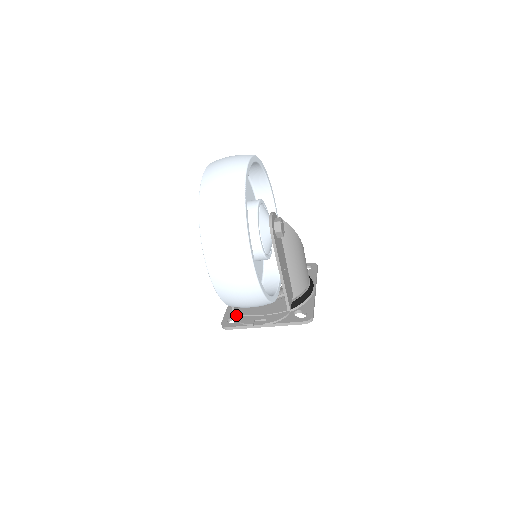
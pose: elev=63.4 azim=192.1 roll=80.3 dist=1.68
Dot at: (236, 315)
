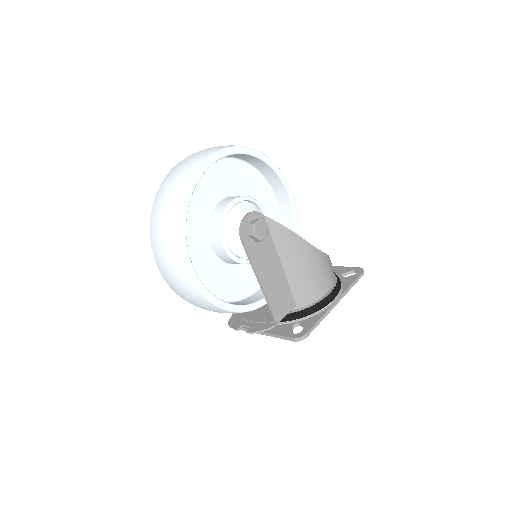
Dot at: (234, 315)
